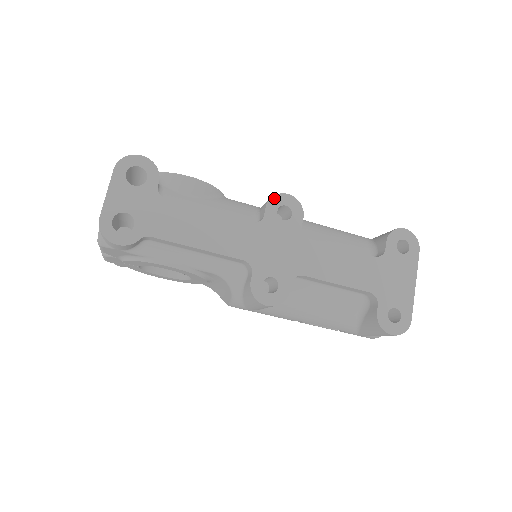
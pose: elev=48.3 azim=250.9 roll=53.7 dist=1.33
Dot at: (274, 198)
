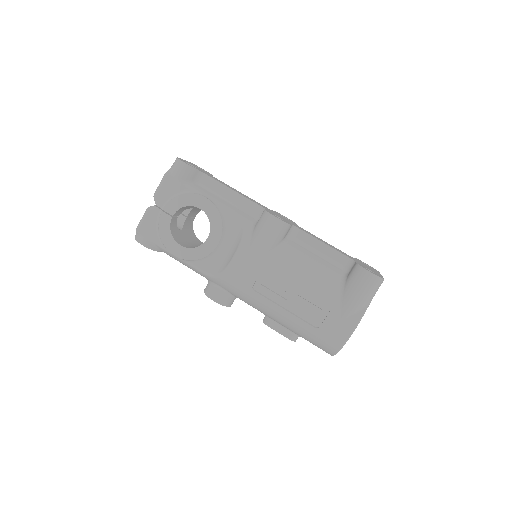
Dot at: occluded
